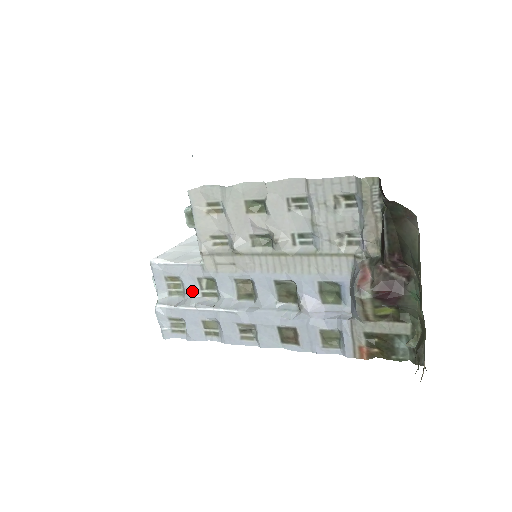
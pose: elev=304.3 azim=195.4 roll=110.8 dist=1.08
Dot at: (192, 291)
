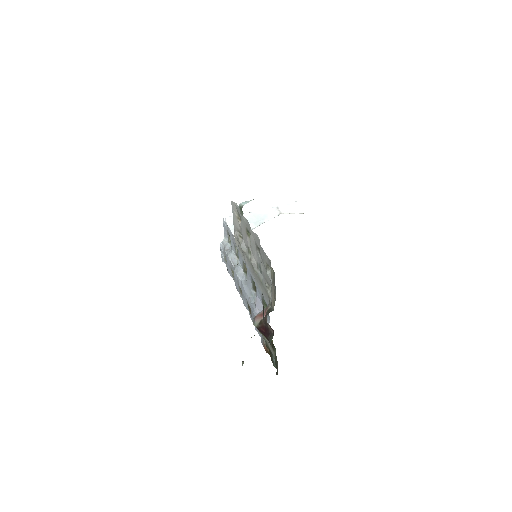
Dot at: (233, 249)
